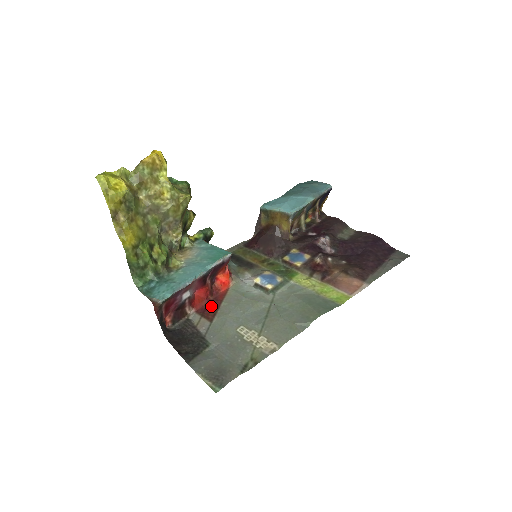
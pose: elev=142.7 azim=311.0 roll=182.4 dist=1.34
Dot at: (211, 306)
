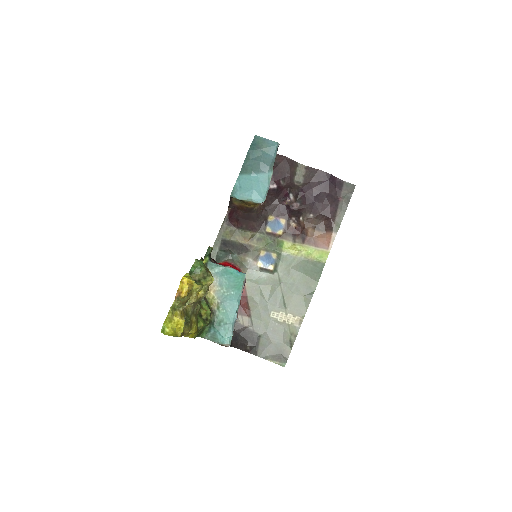
Dot at: (242, 303)
